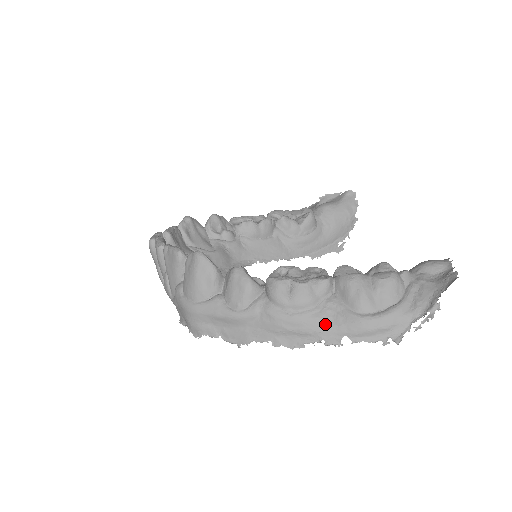
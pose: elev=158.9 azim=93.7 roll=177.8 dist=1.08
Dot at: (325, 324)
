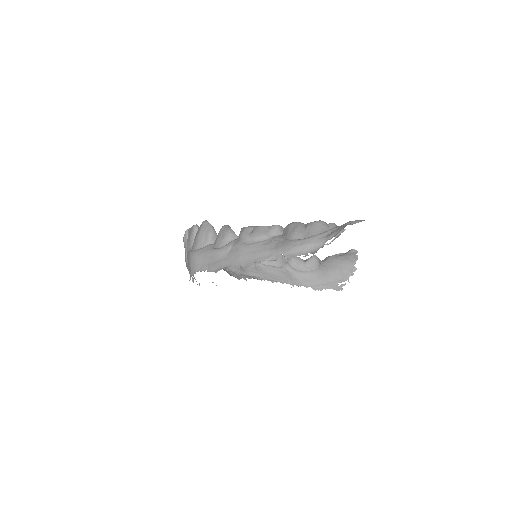
Dot at: (270, 248)
